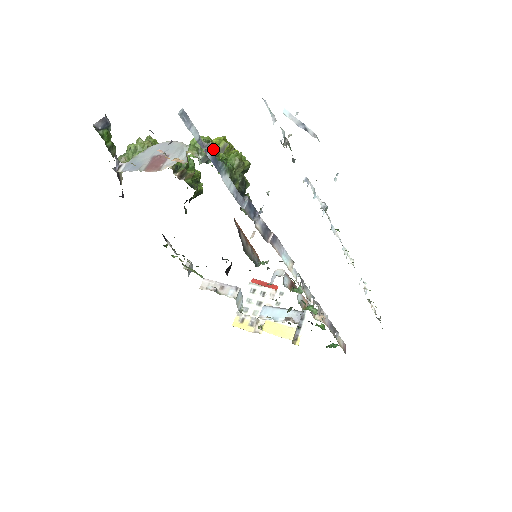
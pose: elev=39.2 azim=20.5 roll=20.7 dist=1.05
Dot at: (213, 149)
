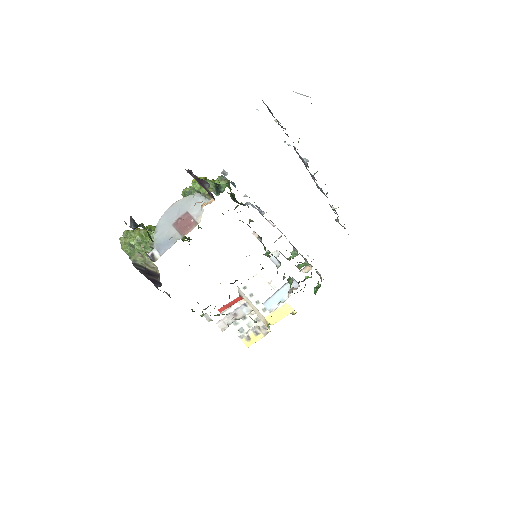
Dot at: (211, 183)
